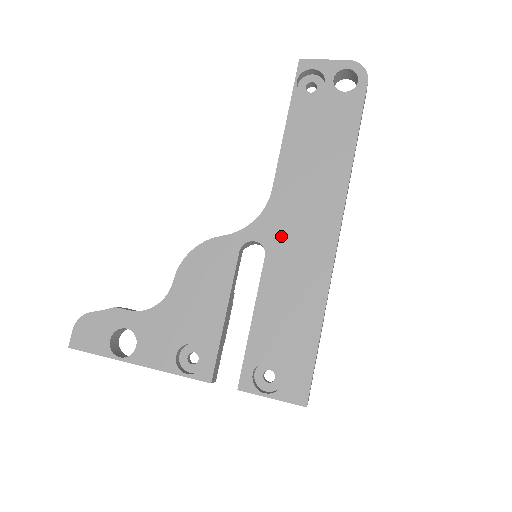
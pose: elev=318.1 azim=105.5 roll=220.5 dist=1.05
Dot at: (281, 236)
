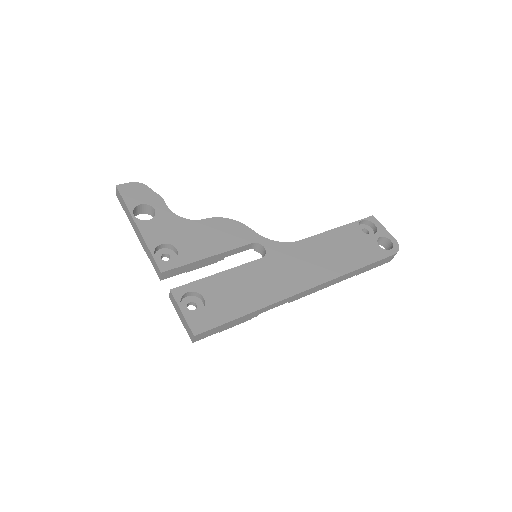
Dot at: (280, 259)
